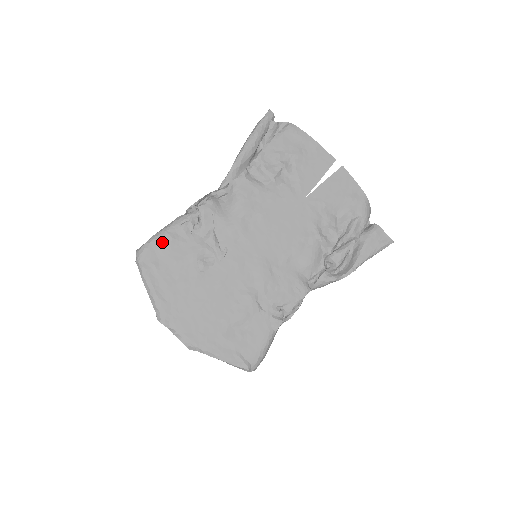
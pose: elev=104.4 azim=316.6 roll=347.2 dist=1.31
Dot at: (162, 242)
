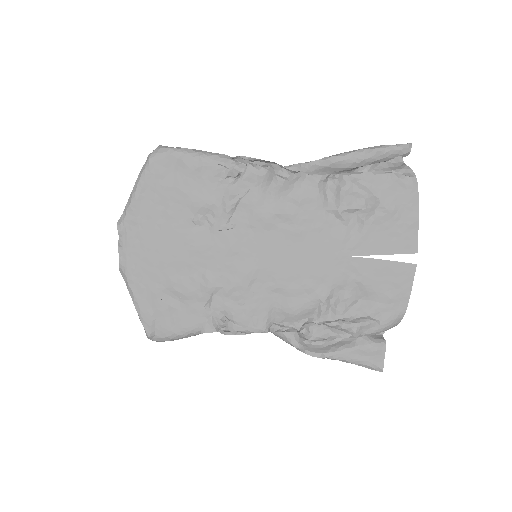
Dot at: (186, 162)
